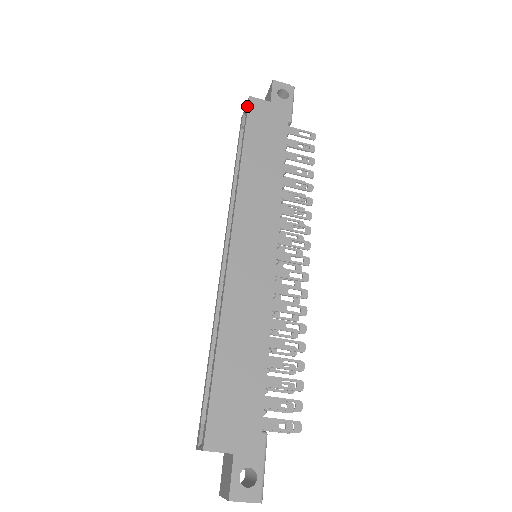
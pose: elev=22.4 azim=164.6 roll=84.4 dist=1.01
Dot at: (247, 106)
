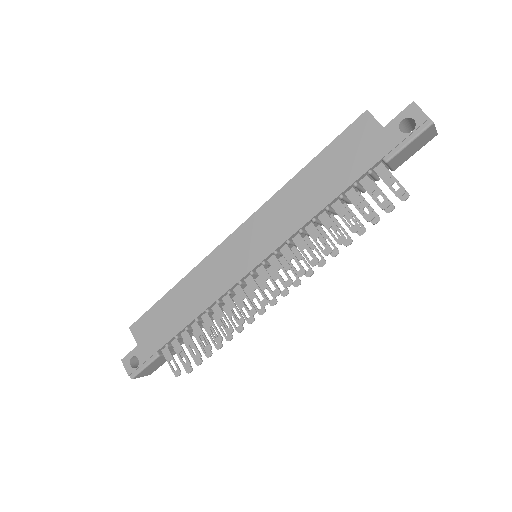
Dot at: (357, 119)
